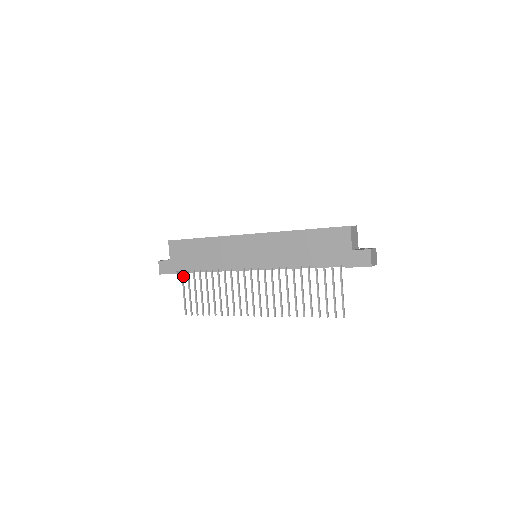
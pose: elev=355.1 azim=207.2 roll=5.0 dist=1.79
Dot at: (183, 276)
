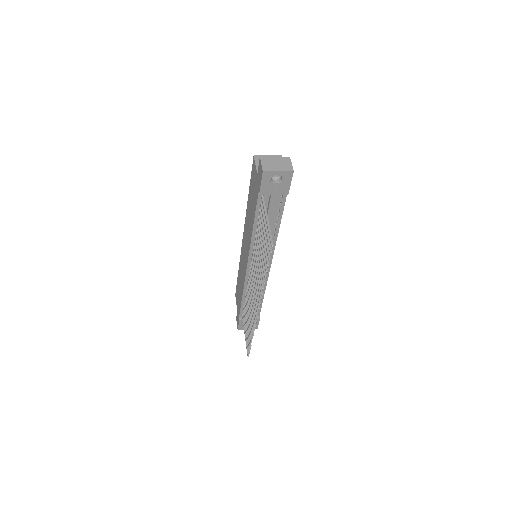
Dot at: occluded
